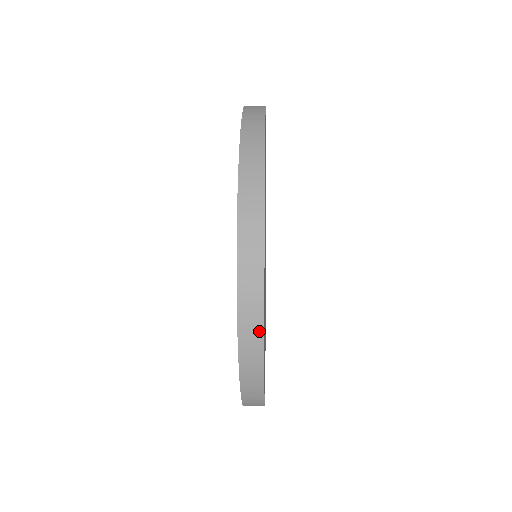
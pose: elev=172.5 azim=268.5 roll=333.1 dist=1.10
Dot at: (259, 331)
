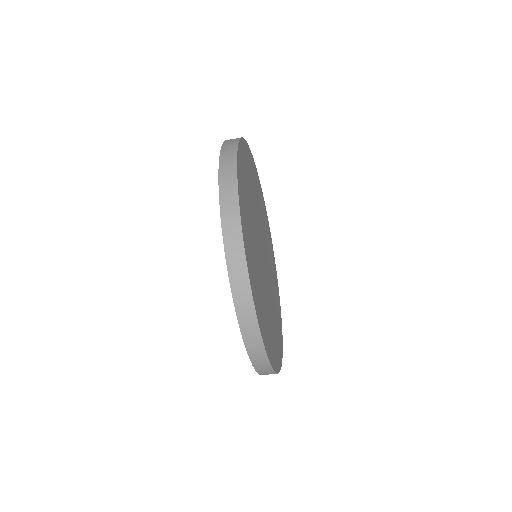
Dot at: (234, 152)
